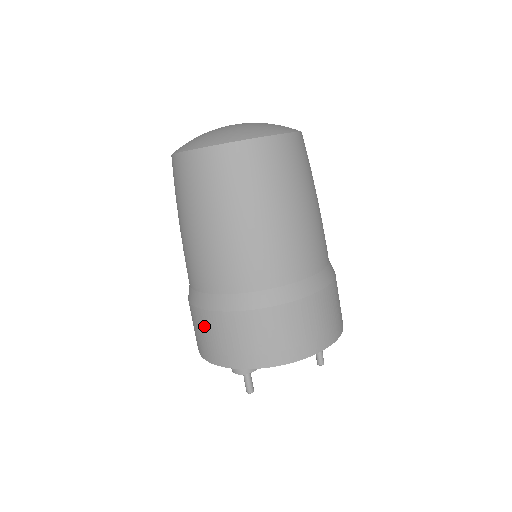
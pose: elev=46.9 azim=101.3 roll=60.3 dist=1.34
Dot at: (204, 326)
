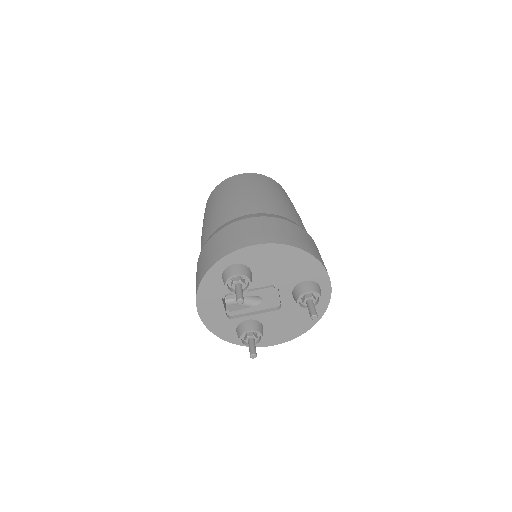
Dot at: (207, 250)
